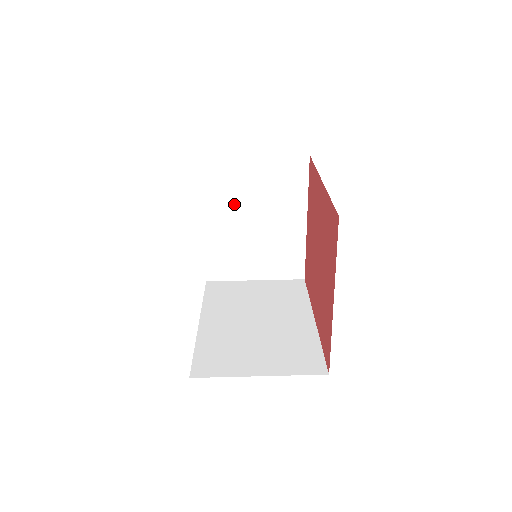
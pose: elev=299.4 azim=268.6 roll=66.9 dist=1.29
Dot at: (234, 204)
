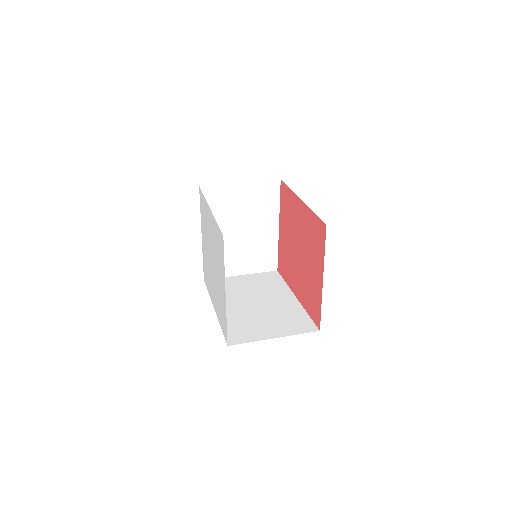
Dot at: (226, 219)
